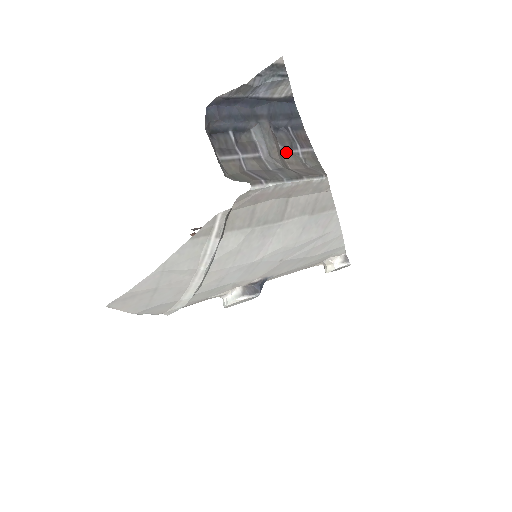
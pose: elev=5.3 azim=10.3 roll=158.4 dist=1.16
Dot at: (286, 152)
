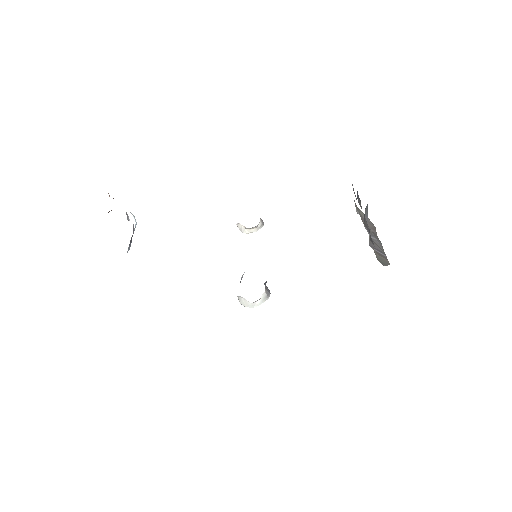
Dot at: occluded
